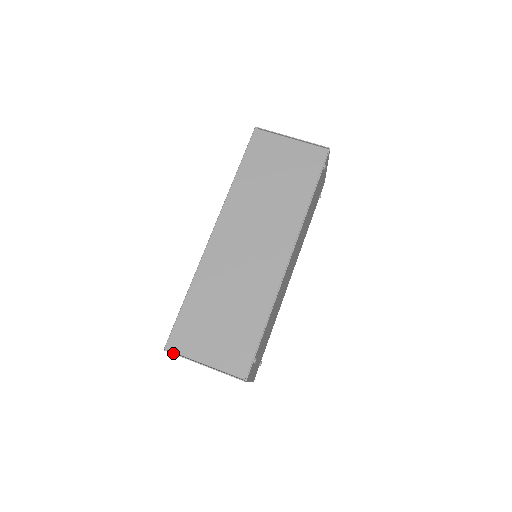
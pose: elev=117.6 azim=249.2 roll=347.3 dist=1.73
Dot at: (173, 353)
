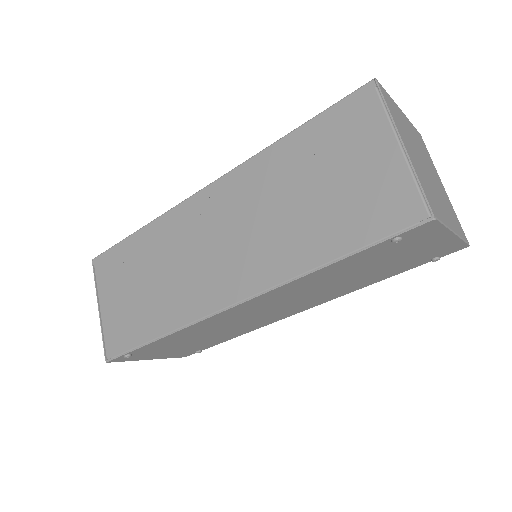
Dot at: (94, 270)
